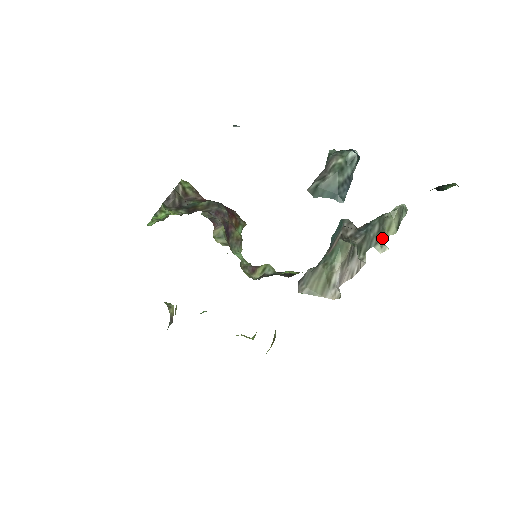
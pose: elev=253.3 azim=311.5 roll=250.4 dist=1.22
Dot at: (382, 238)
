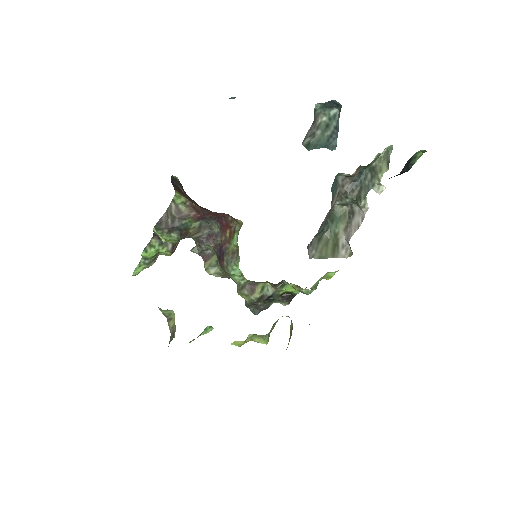
Dot at: (377, 179)
